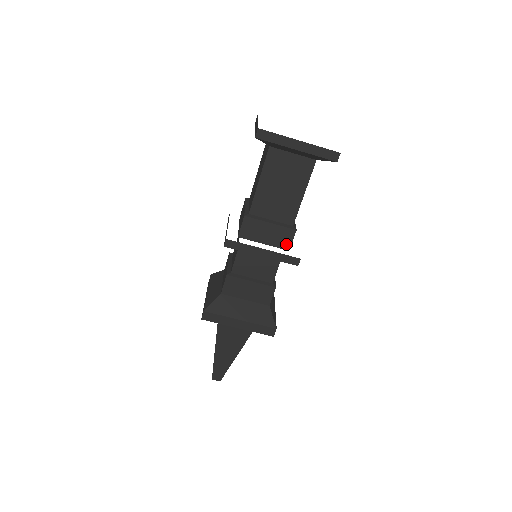
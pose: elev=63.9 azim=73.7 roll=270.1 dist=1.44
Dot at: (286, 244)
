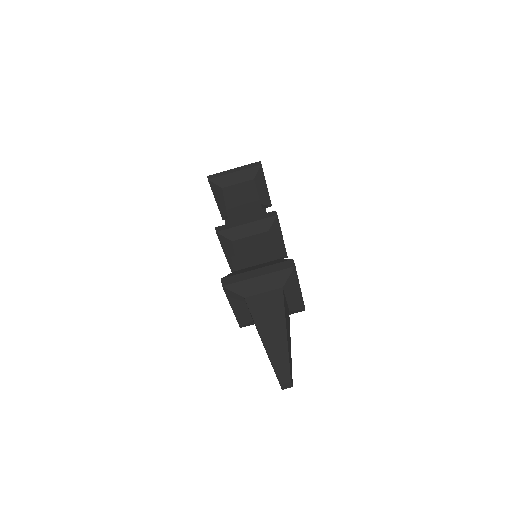
Dot at: occluded
